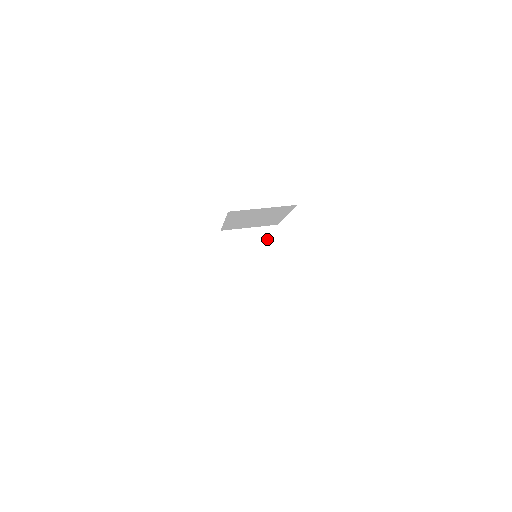
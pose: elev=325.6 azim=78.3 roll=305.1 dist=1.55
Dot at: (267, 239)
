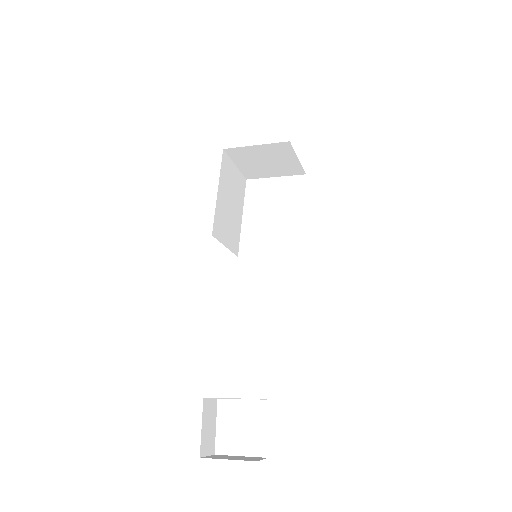
Dot at: occluded
